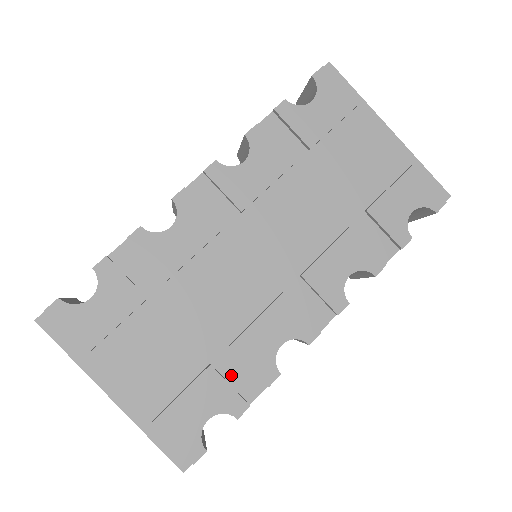
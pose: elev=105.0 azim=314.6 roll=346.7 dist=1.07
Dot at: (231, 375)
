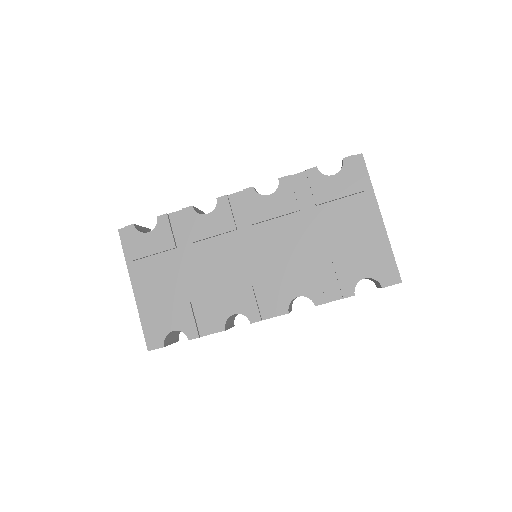
Dot at: (199, 315)
